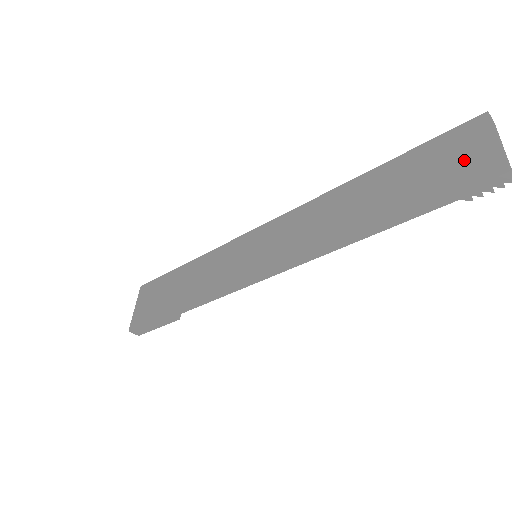
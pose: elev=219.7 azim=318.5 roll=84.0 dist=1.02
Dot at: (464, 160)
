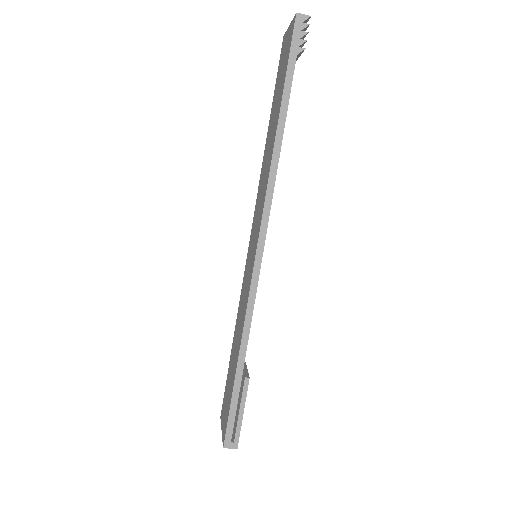
Dot at: (286, 49)
